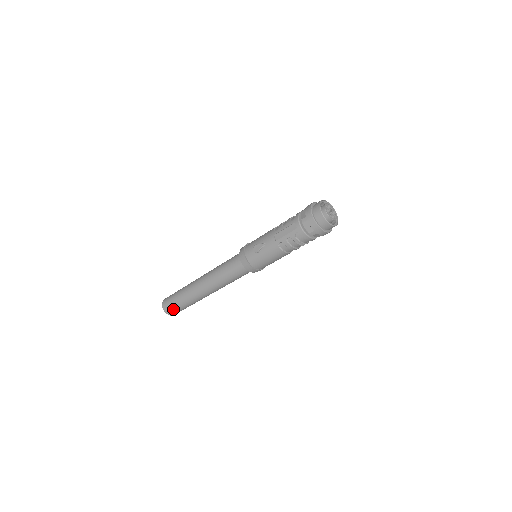
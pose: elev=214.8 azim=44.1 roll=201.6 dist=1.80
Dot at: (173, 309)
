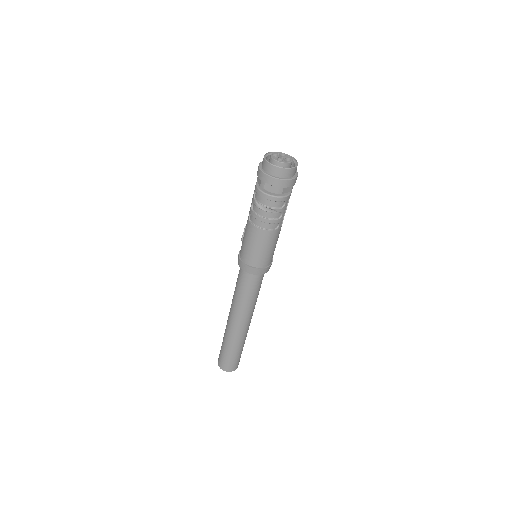
Dot at: (221, 357)
